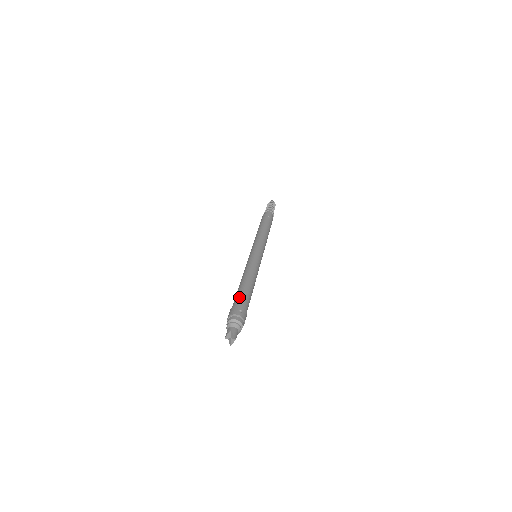
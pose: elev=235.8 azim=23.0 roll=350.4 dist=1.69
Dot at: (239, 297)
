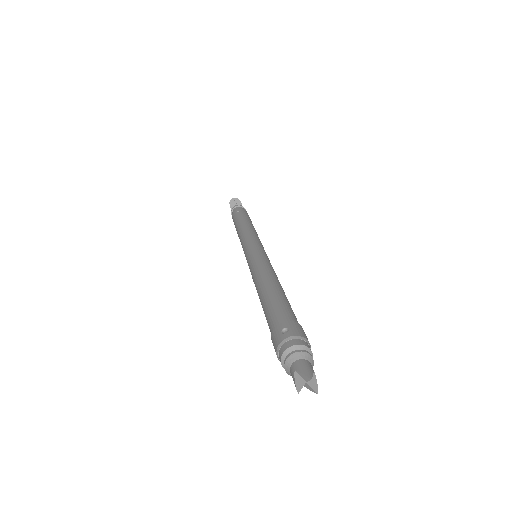
Dot at: (269, 316)
